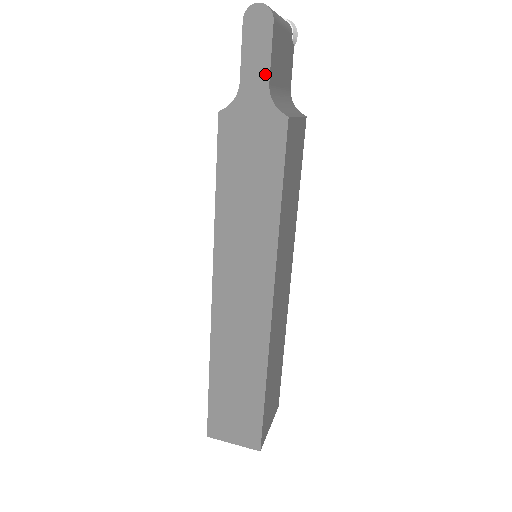
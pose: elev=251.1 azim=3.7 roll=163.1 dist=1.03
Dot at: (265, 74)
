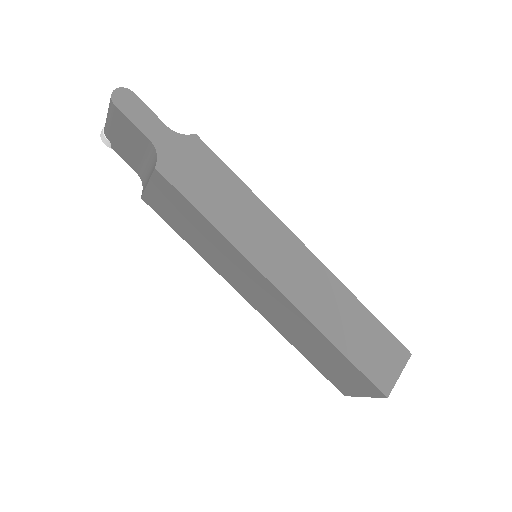
Dot at: (159, 123)
